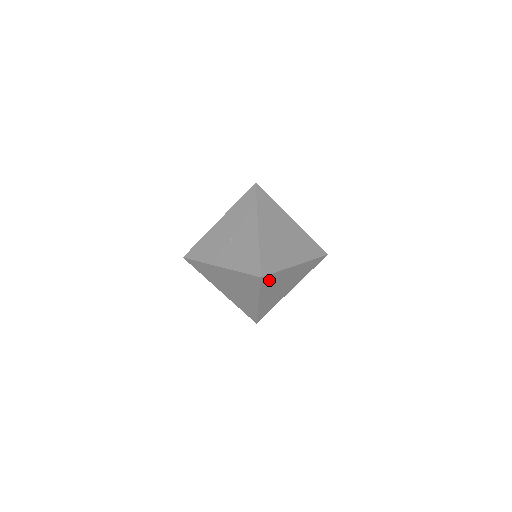
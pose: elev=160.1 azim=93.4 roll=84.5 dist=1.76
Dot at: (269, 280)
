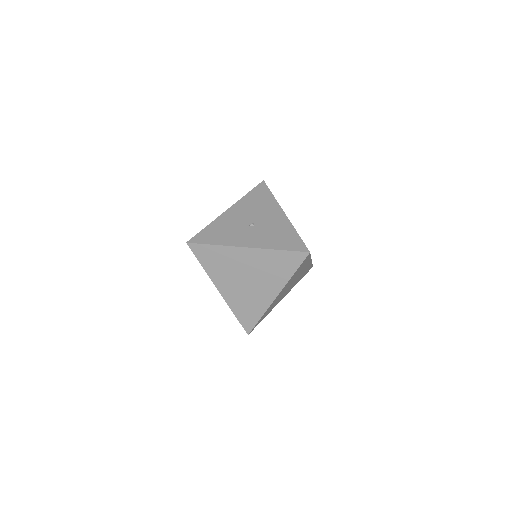
Dot at: (303, 264)
